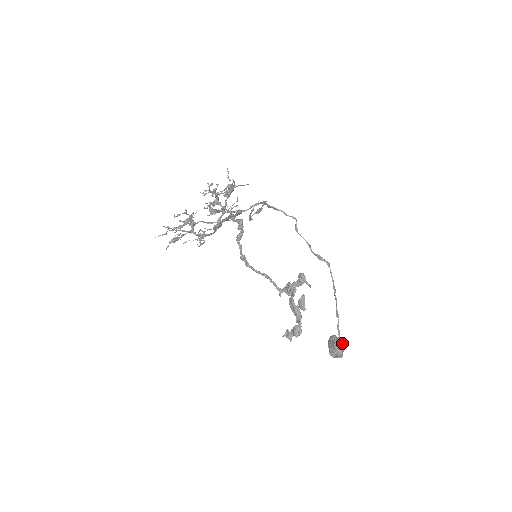
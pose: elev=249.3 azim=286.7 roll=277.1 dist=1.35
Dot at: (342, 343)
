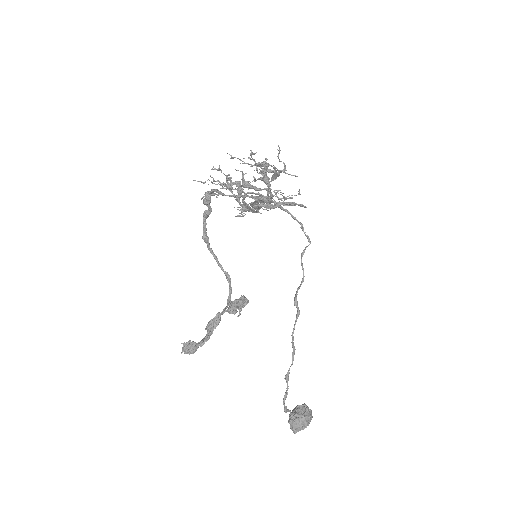
Dot at: (304, 419)
